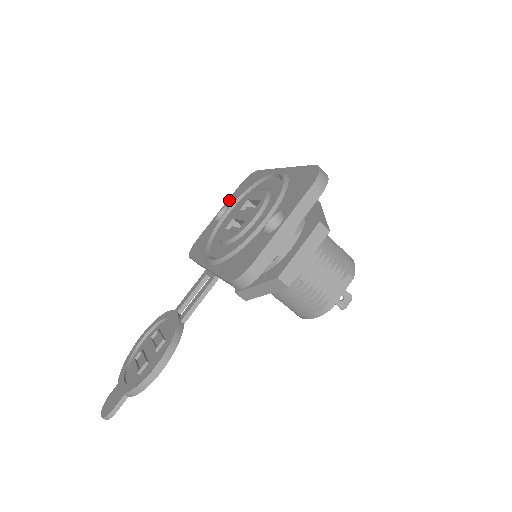
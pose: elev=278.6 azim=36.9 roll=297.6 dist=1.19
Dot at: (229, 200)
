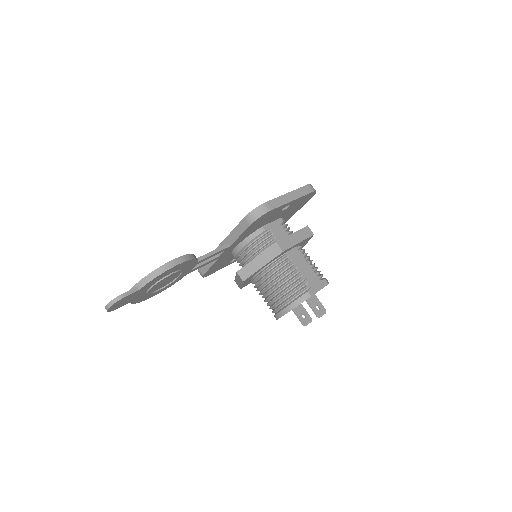
Dot at: occluded
